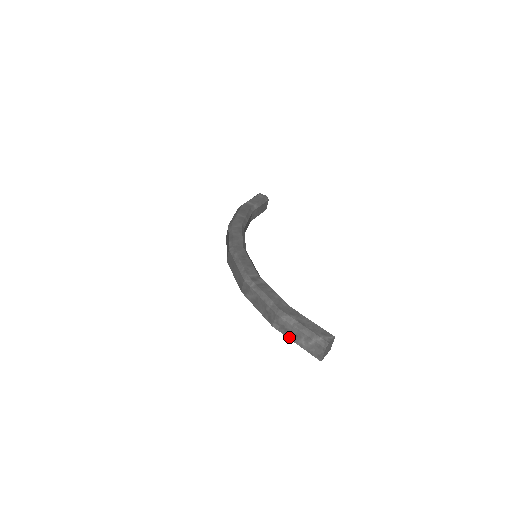
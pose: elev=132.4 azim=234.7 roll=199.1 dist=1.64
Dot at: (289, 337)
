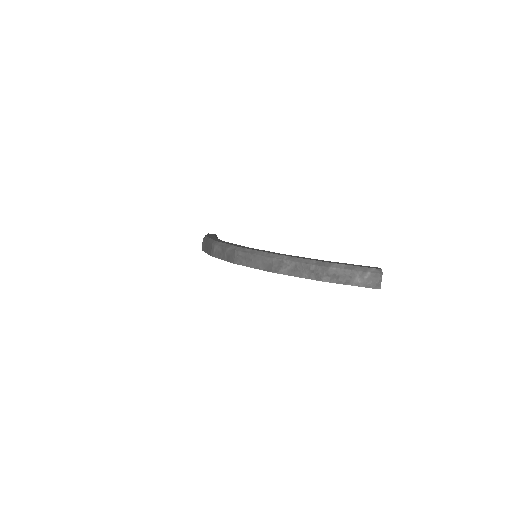
Dot at: (343, 283)
